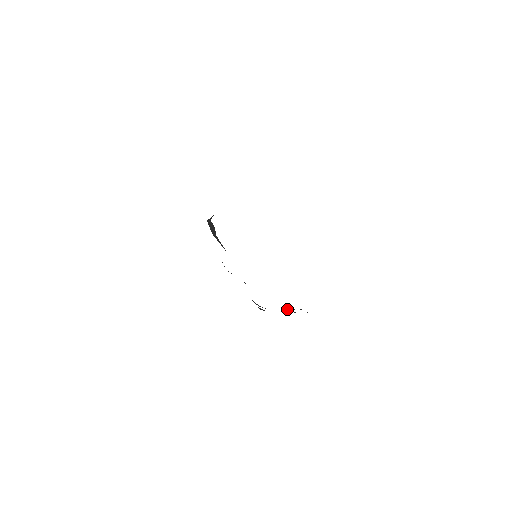
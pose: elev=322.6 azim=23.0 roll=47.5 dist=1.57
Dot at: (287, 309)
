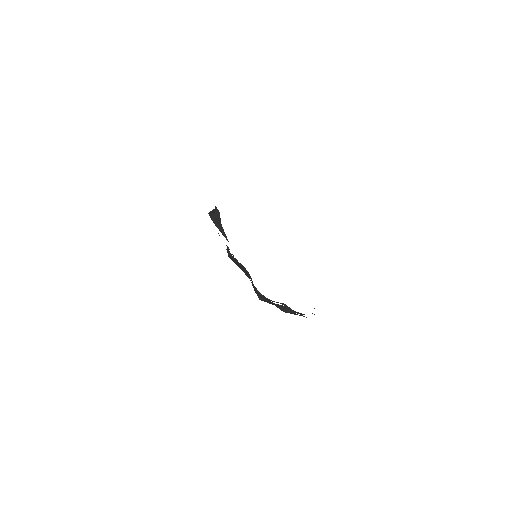
Dot at: occluded
